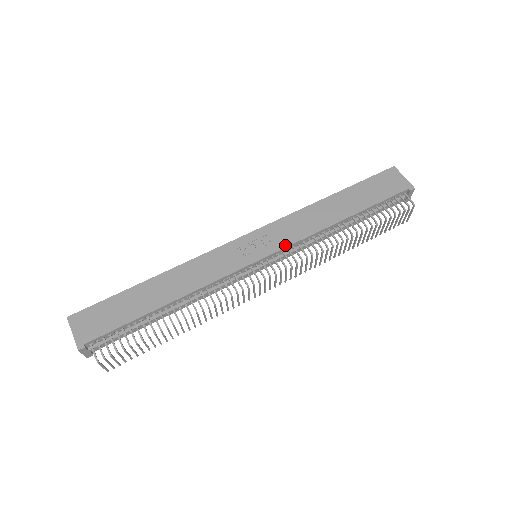
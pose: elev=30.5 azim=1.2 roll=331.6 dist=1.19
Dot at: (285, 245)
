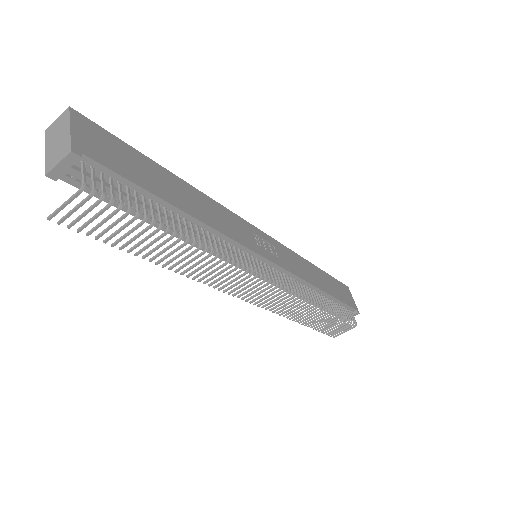
Dot at: (287, 268)
